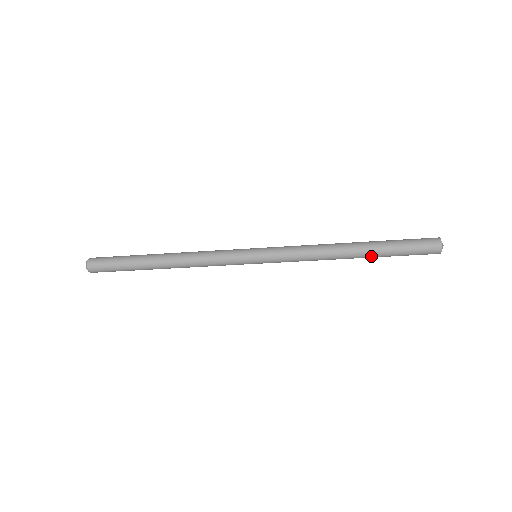
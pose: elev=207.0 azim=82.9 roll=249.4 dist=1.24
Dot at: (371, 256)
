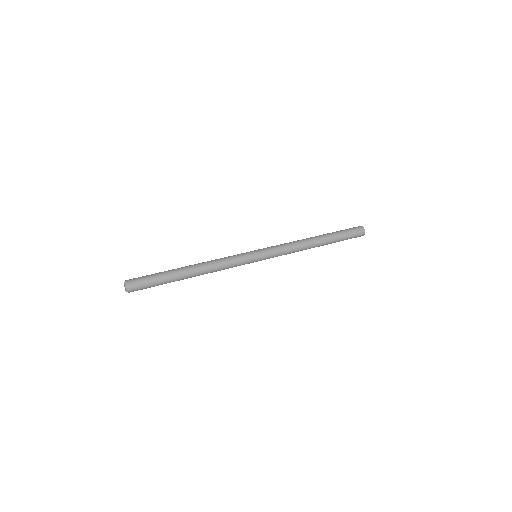
Dot at: (327, 244)
